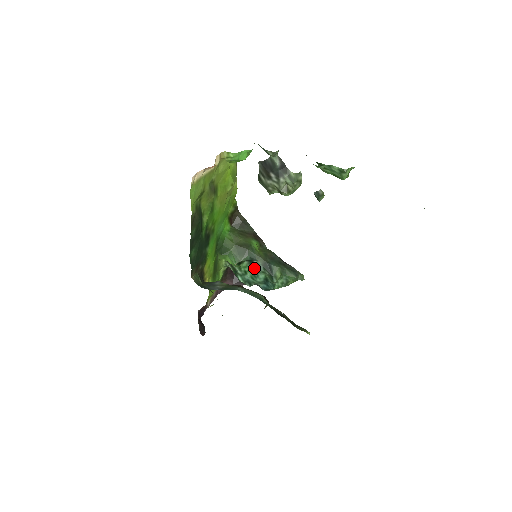
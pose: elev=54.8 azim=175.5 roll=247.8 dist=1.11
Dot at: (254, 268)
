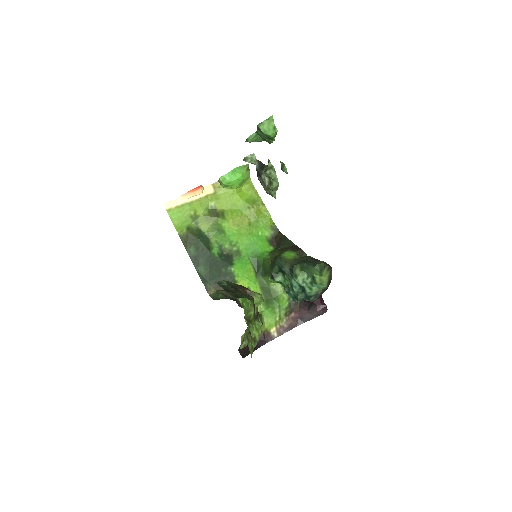
Dot at: (286, 277)
